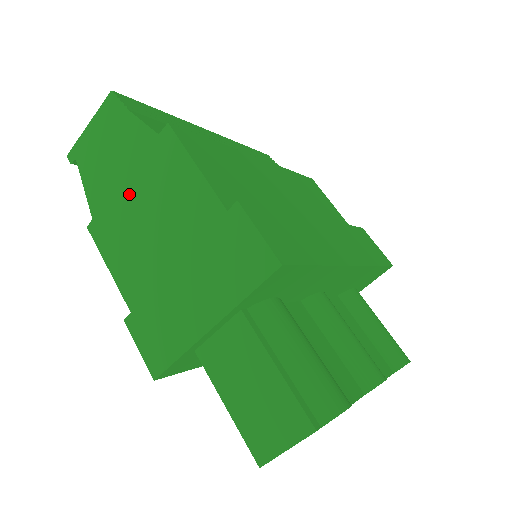
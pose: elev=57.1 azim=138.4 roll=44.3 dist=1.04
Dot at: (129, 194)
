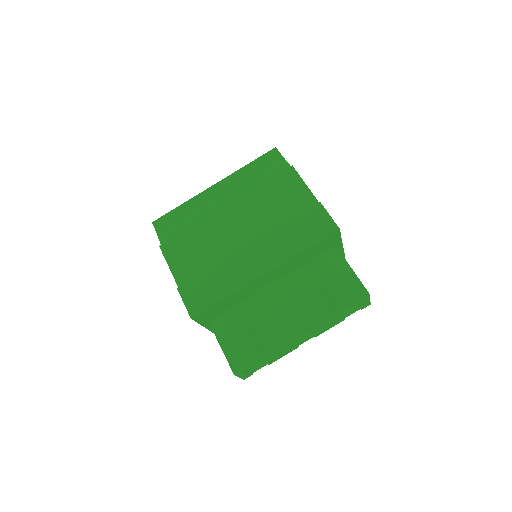
Dot at: occluded
